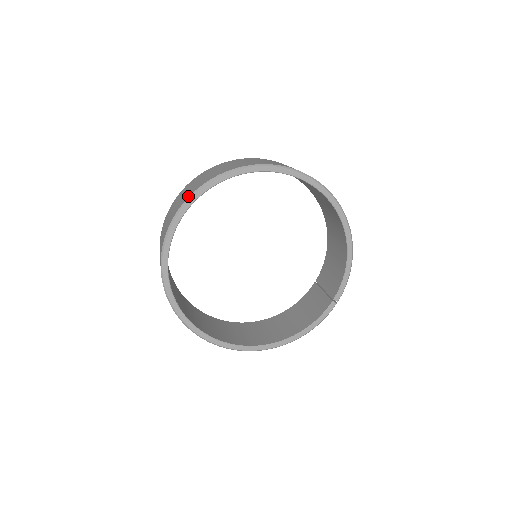
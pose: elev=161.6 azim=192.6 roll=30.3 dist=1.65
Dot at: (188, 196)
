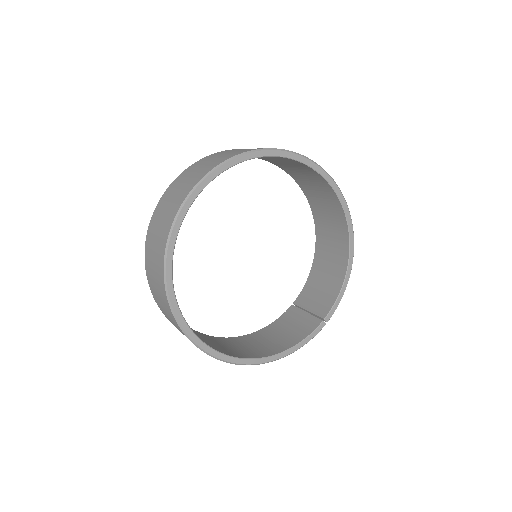
Dot at: (220, 162)
